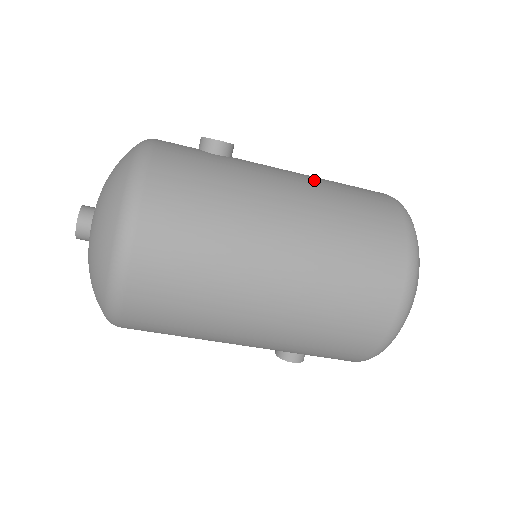
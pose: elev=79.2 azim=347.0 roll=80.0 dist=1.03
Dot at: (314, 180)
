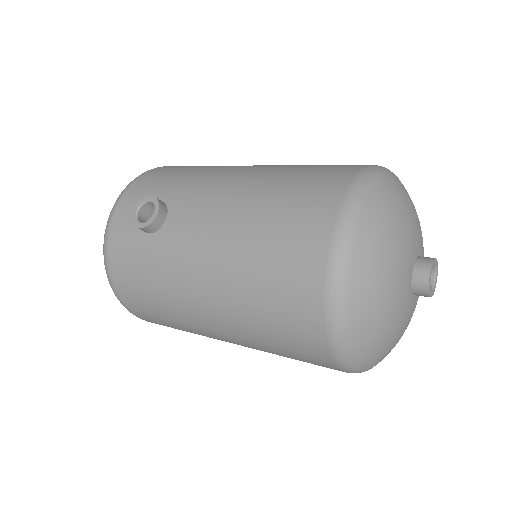
Dot at: (230, 254)
